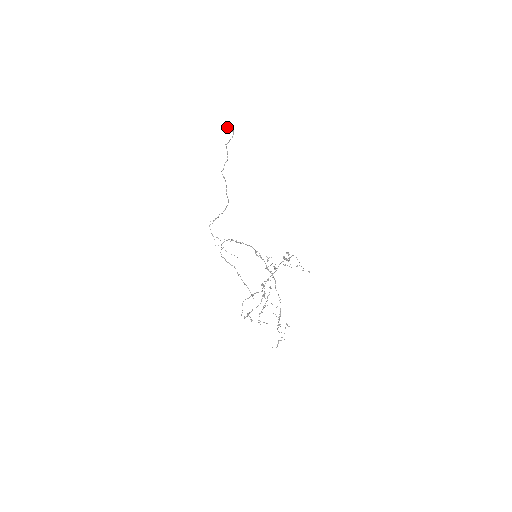
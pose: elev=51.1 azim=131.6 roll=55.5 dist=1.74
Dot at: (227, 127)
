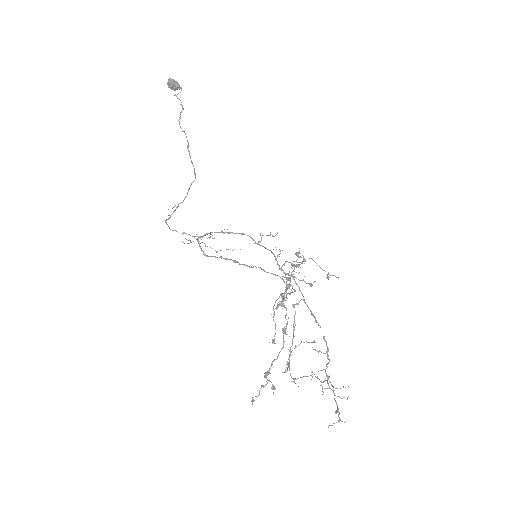
Dot at: (170, 80)
